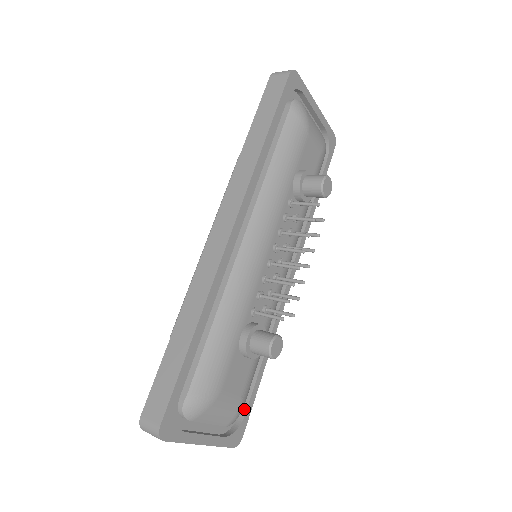
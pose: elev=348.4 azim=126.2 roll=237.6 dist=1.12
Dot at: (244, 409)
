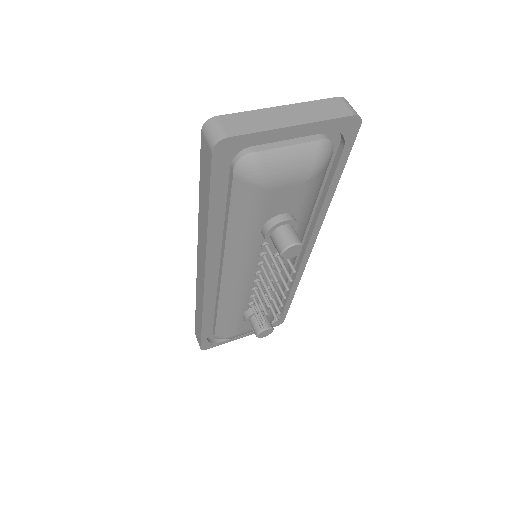
Dot at: (281, 312)
